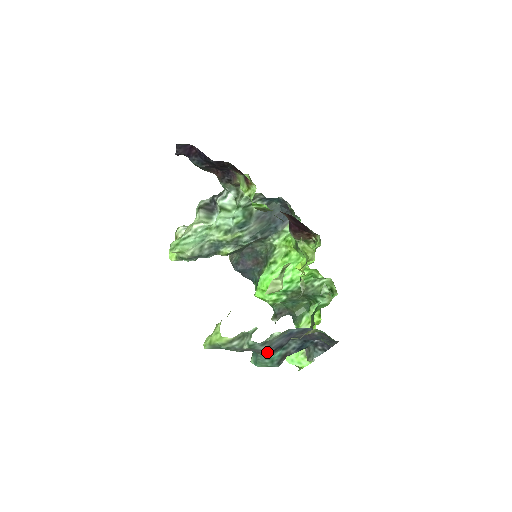
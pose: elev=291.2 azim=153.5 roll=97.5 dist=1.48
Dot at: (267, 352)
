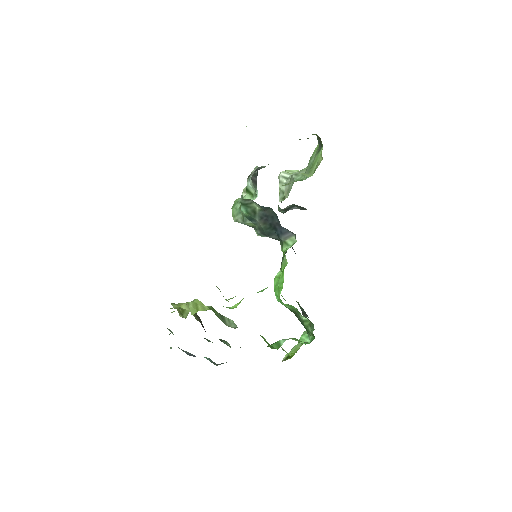
Dot at: occluded
